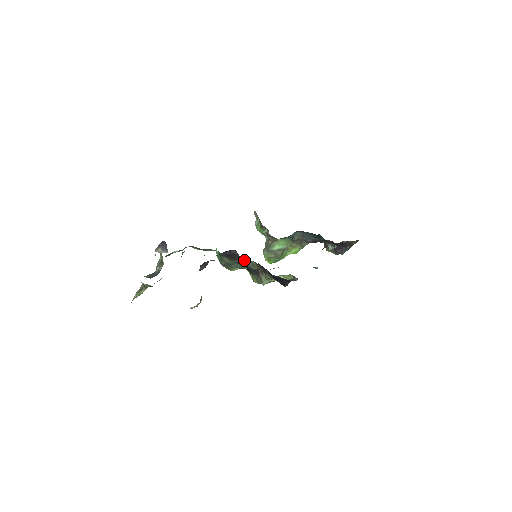
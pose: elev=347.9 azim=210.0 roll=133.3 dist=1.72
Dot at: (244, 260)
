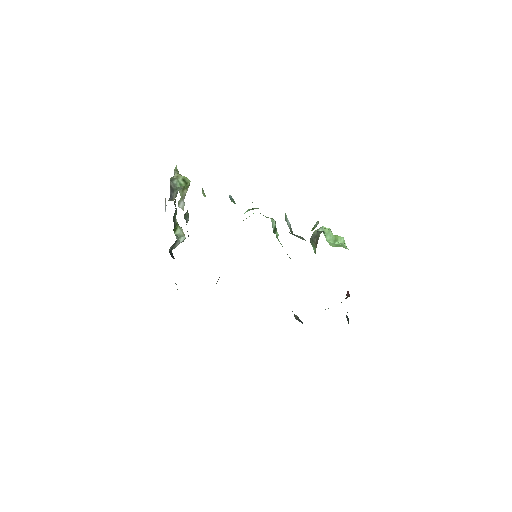
Dot at: occluded
